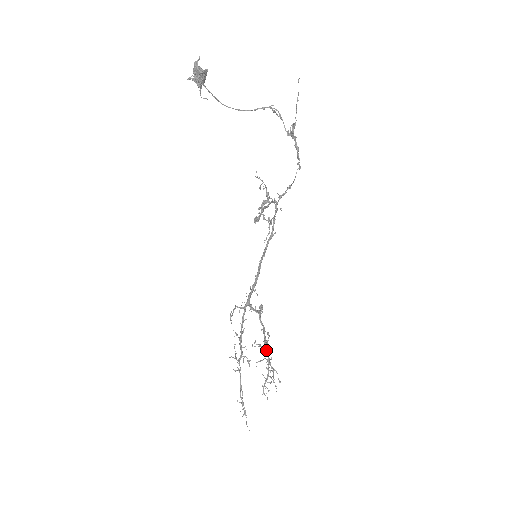
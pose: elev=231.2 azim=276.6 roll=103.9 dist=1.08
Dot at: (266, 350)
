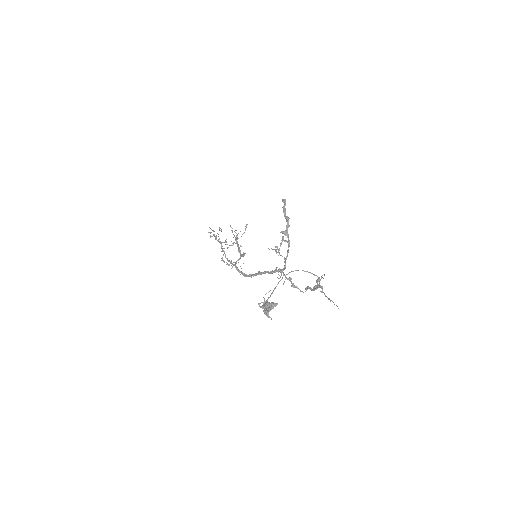
Dot at: (237, 245)
